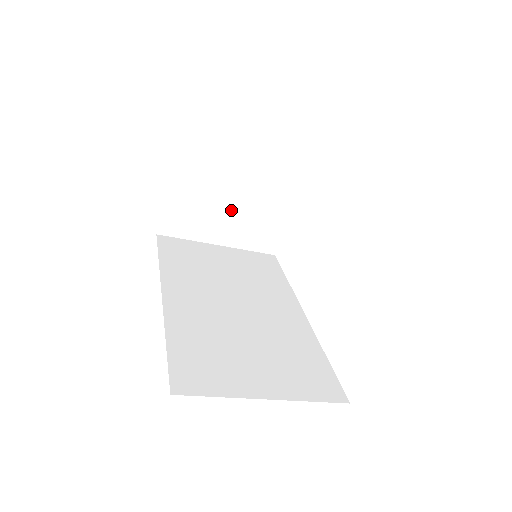
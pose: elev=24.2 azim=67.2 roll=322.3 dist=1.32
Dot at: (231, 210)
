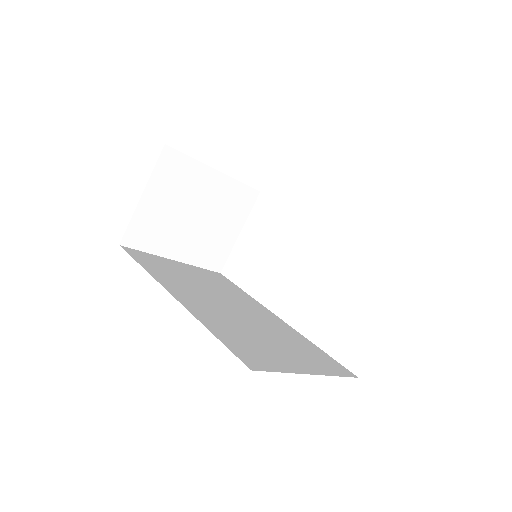
Dot at: (192, 224)
